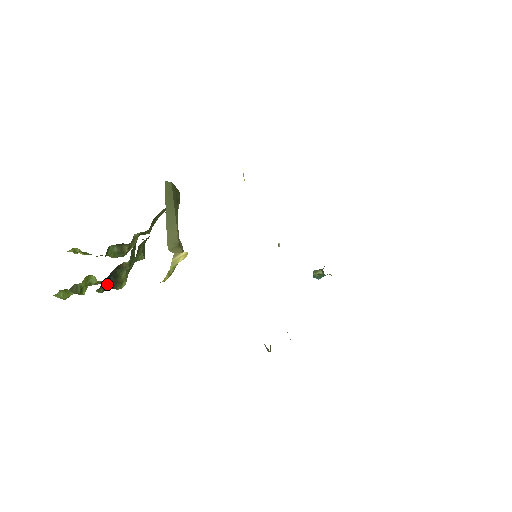
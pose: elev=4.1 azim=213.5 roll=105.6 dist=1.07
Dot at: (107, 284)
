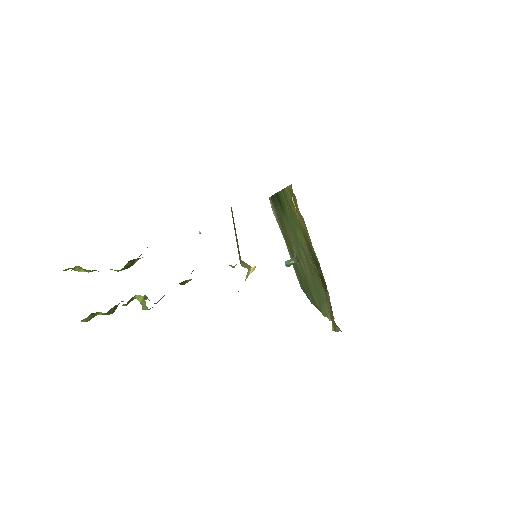
Dot at: (158, 301)
